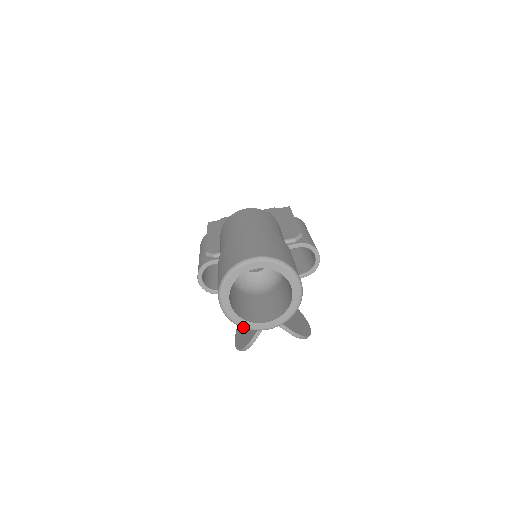
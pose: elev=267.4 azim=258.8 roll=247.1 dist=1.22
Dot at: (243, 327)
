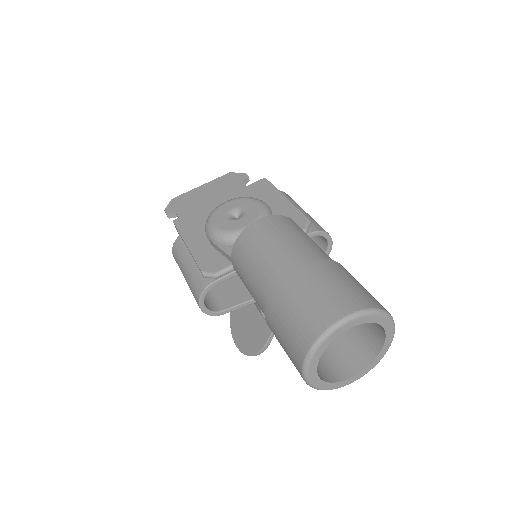
Dot at: occluded
